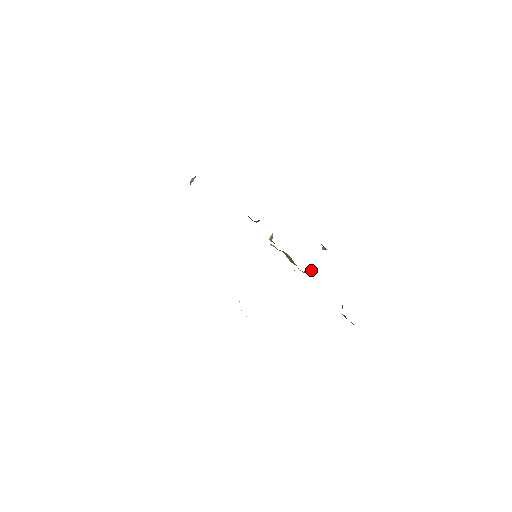
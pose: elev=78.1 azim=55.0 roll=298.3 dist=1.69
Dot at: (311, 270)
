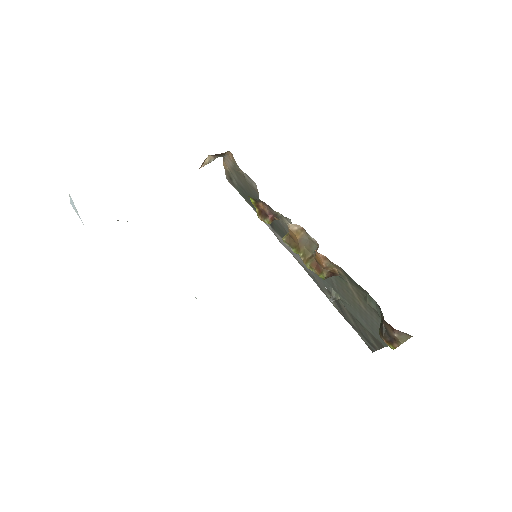
Dot at: (338, 272)
